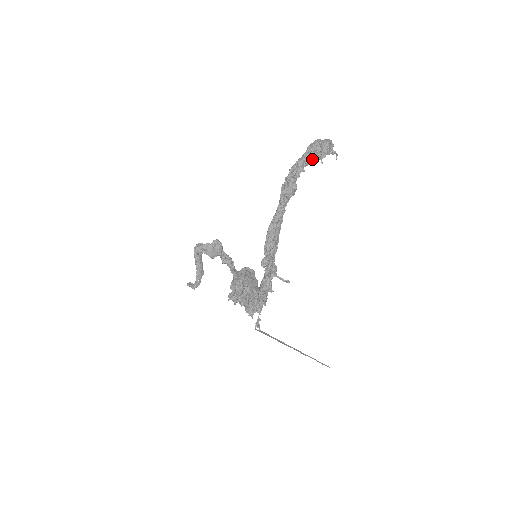
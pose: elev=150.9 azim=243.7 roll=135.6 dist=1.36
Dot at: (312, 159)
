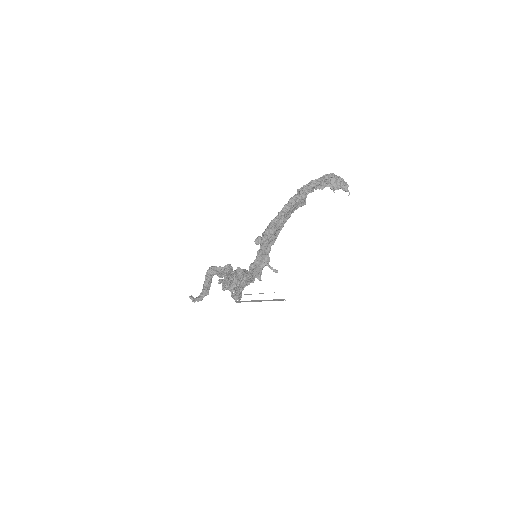
Dot at: (326, 186)
